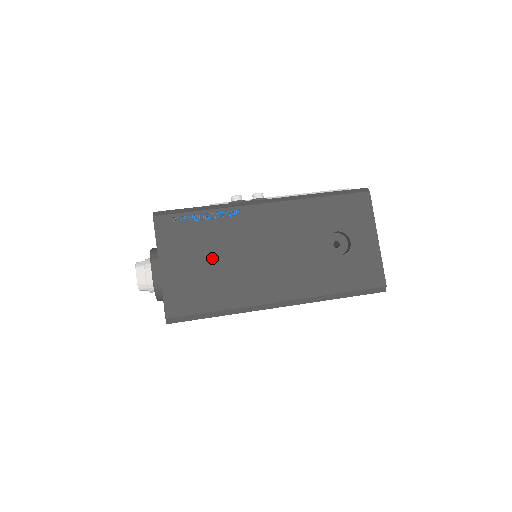
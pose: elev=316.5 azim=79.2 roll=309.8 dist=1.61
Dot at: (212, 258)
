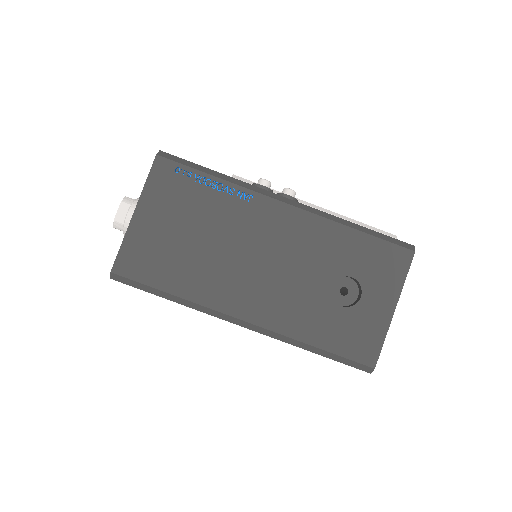
Dot at: (196, 233)
